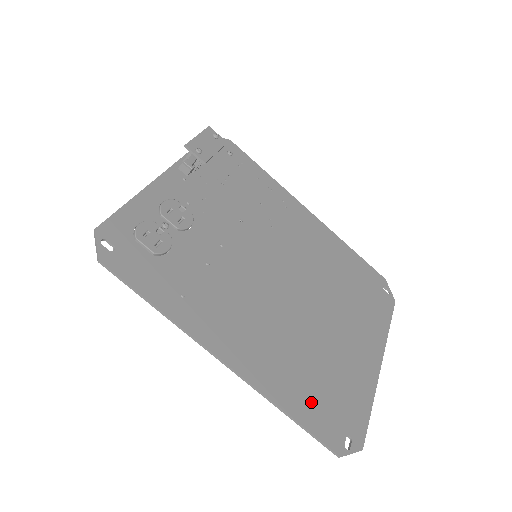
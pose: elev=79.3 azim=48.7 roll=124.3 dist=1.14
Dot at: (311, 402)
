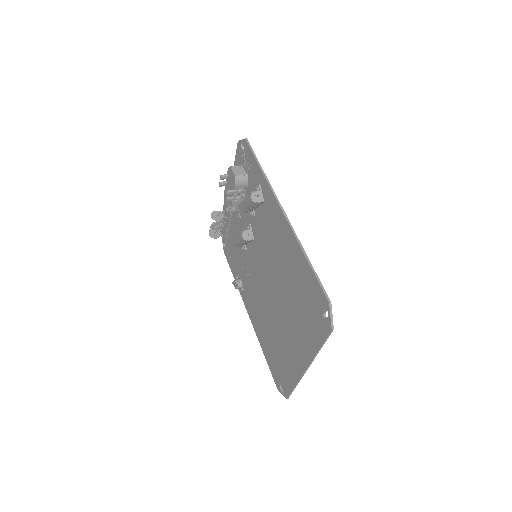
Dot at: occluded
